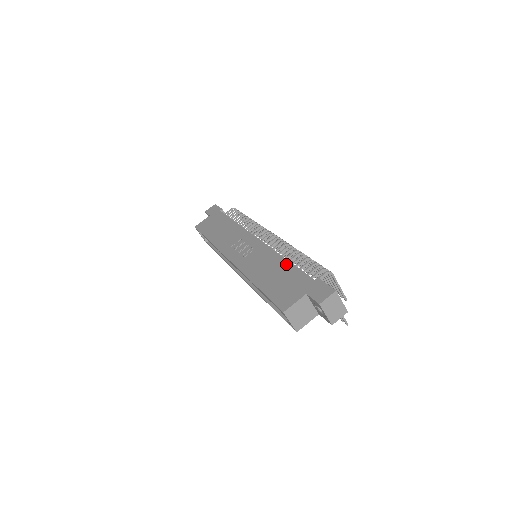
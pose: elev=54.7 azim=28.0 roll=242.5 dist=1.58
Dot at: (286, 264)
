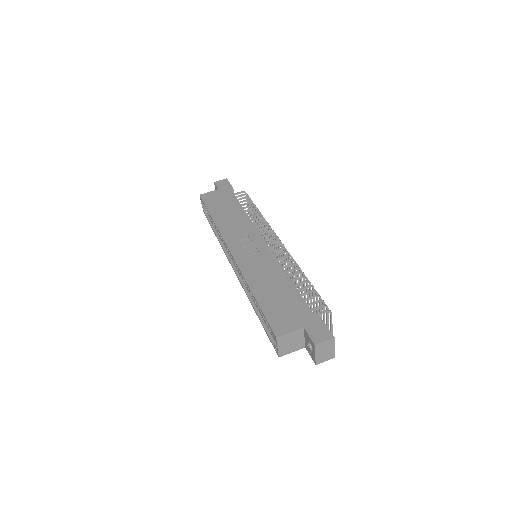
Dot at: (289, 284)
